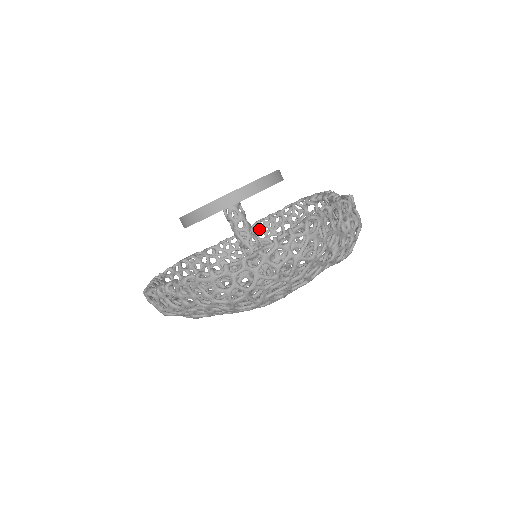
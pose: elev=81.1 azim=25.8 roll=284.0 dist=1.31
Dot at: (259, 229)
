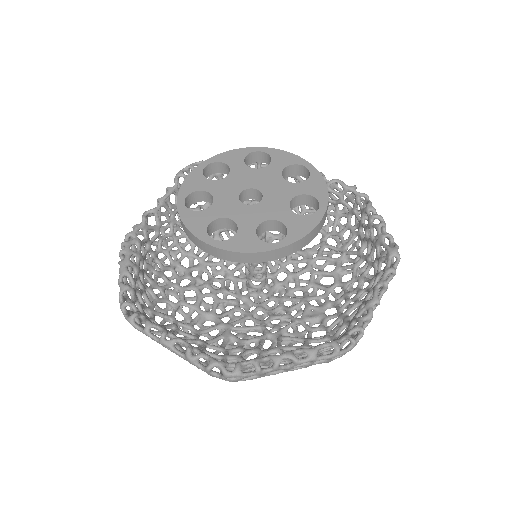
Dot at: occluded
